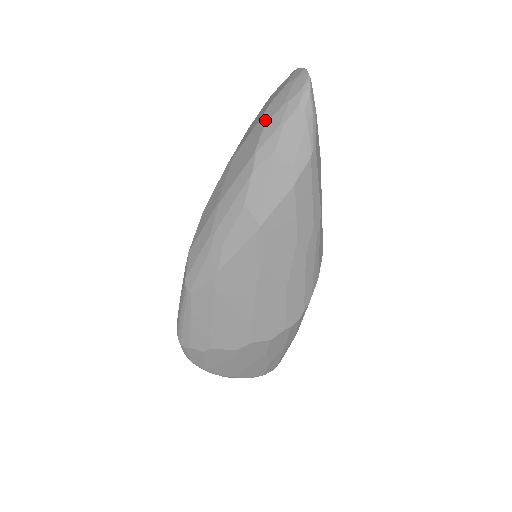
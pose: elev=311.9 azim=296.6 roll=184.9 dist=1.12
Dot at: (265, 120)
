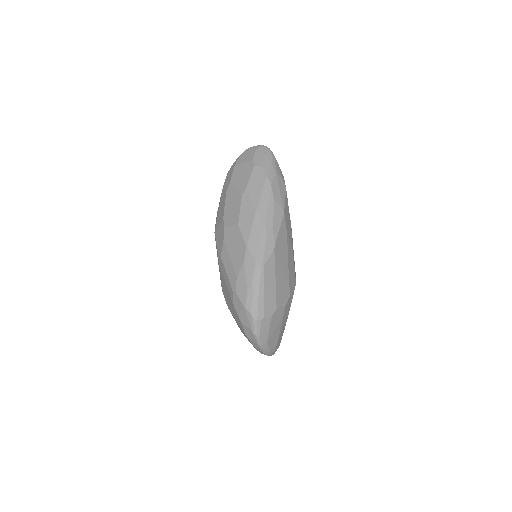
Dot at: (259, 165)
